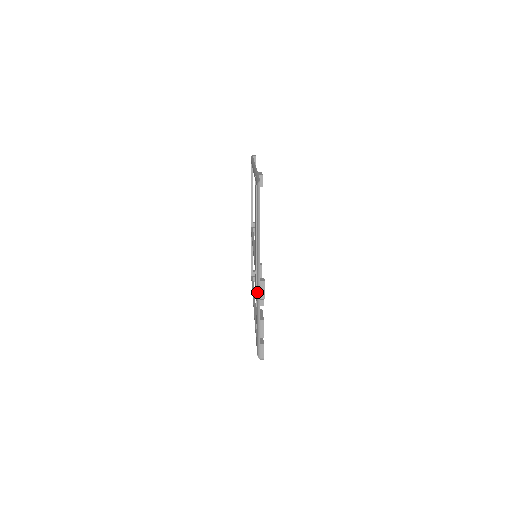
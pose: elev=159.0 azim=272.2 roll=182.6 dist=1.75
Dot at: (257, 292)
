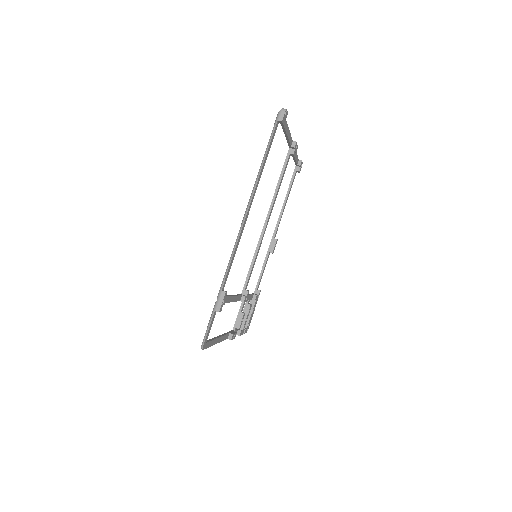
Dot at: occluded
